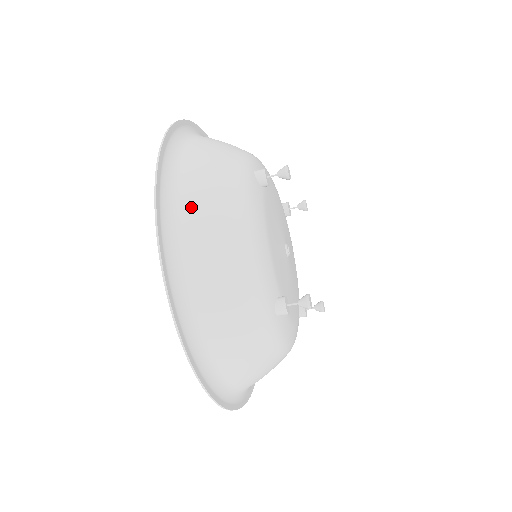
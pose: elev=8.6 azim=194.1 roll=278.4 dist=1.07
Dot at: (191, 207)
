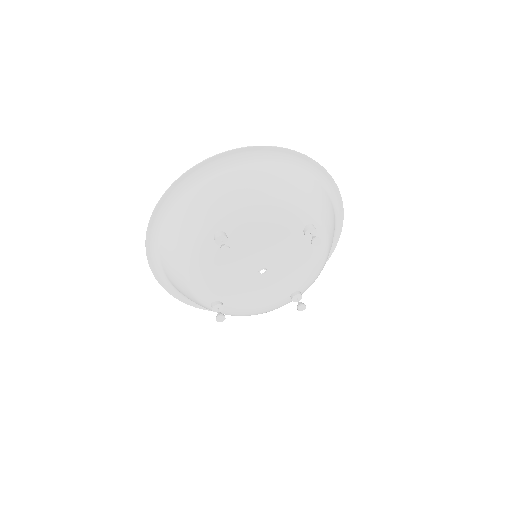
Dot at: (165, 242)
